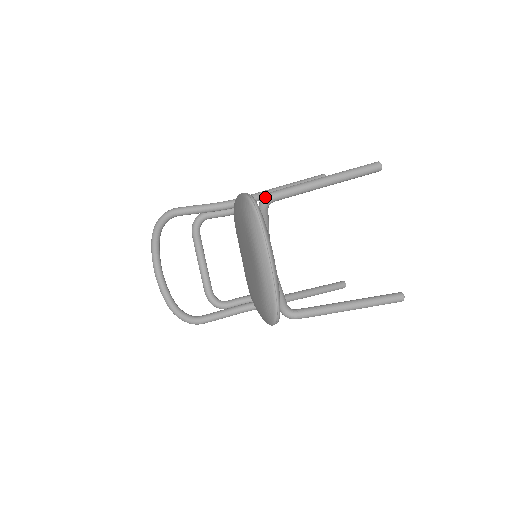
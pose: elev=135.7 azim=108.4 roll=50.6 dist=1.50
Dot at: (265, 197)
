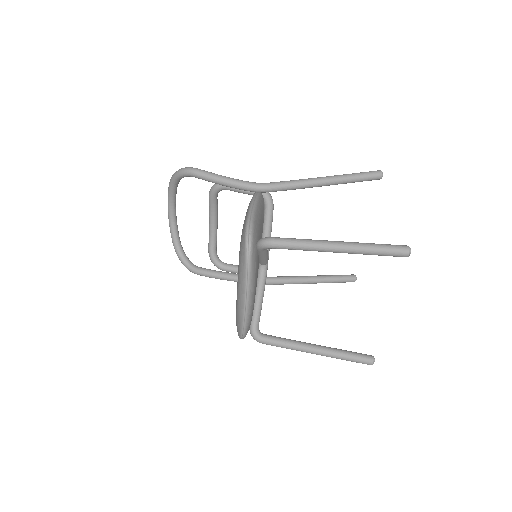
Dot at: (263, 242)
